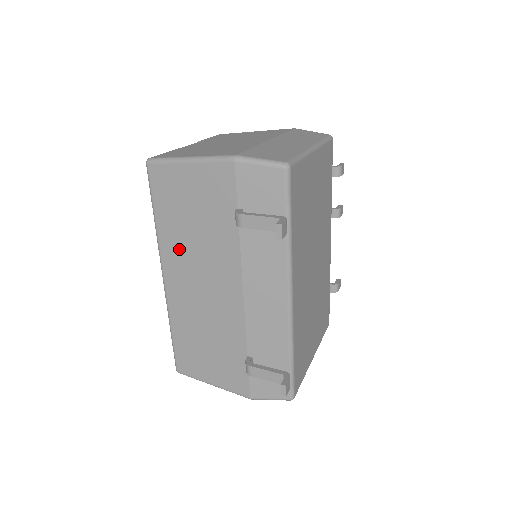
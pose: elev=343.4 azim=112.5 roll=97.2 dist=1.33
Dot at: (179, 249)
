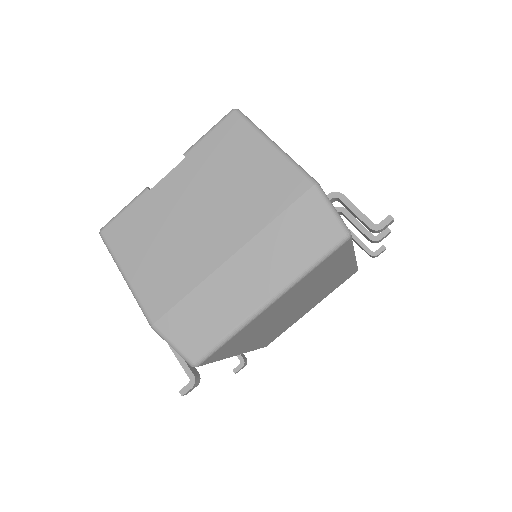
Dot at: occluded
